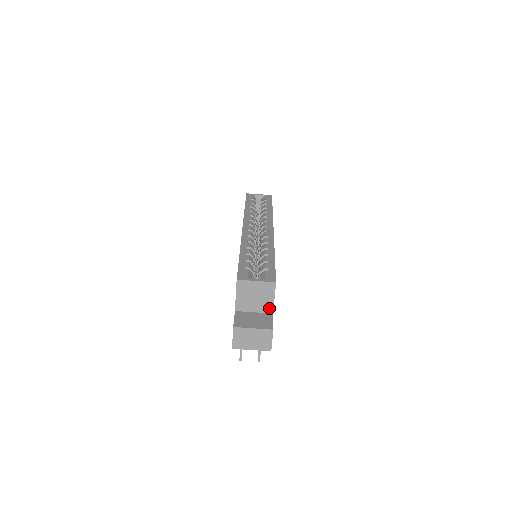
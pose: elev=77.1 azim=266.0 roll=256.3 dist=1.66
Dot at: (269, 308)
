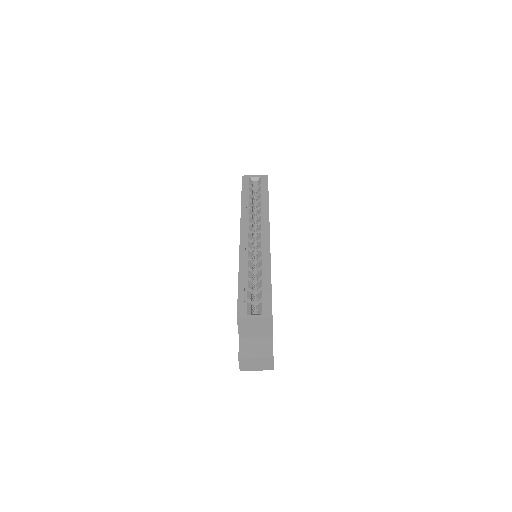
Dot at: (269, 334)
